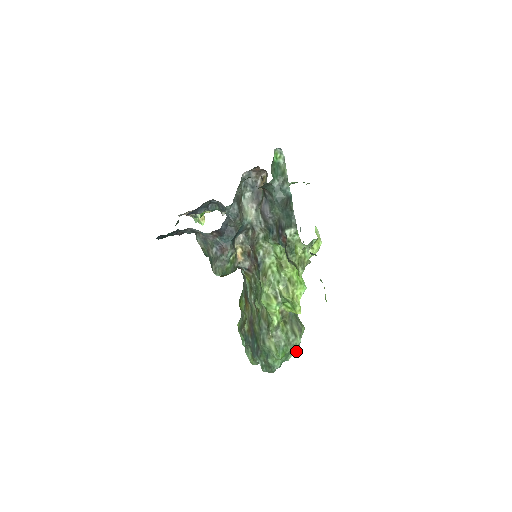
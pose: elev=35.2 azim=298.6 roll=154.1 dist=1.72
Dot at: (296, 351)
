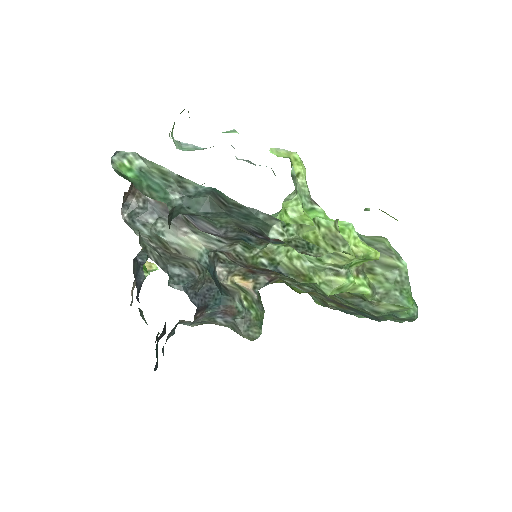
Dot at: occluded
